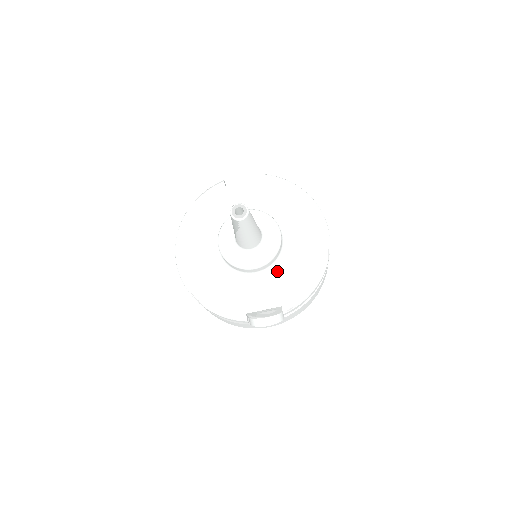
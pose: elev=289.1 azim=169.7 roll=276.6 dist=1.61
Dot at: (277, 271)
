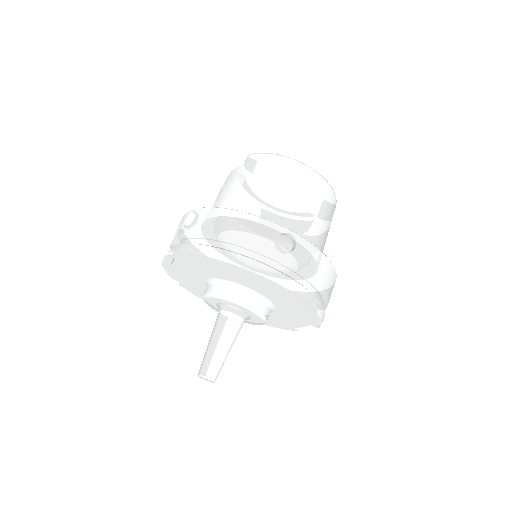
Dot at: (280, 309)
